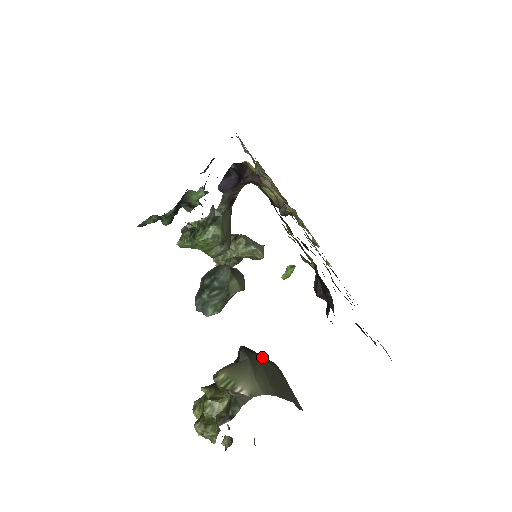
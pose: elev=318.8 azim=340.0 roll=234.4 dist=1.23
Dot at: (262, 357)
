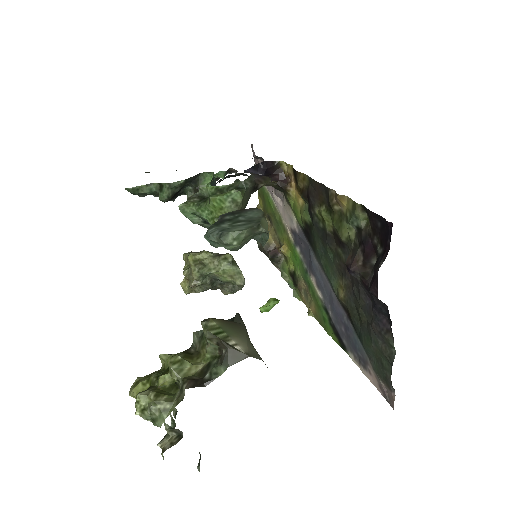
Dot at: occluded
